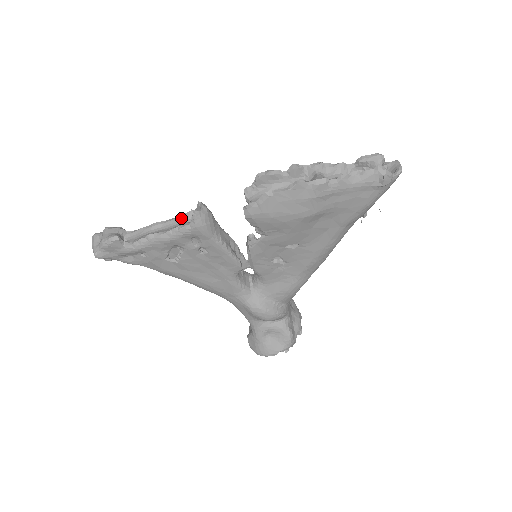
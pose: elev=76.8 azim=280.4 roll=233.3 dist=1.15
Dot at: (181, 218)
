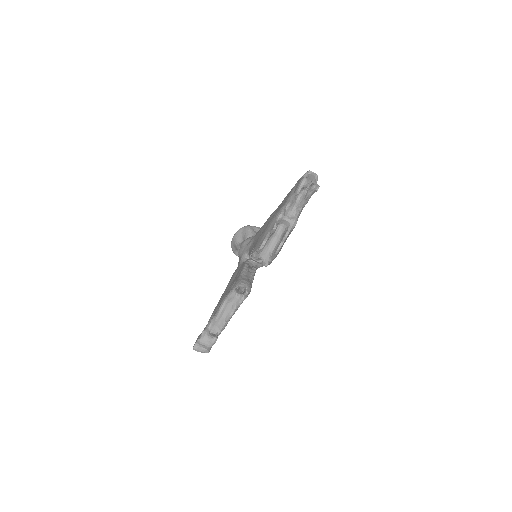
Dot at: (232, 298)
